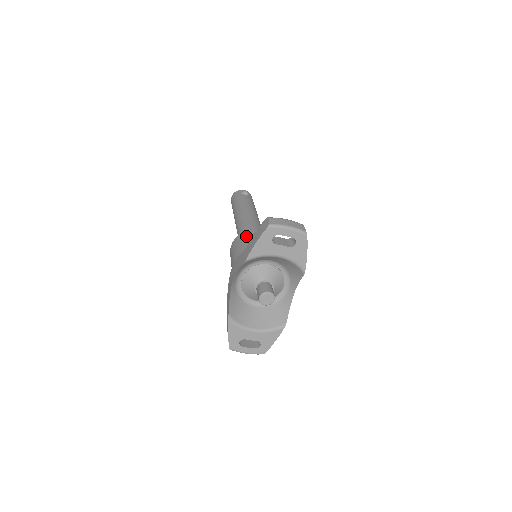
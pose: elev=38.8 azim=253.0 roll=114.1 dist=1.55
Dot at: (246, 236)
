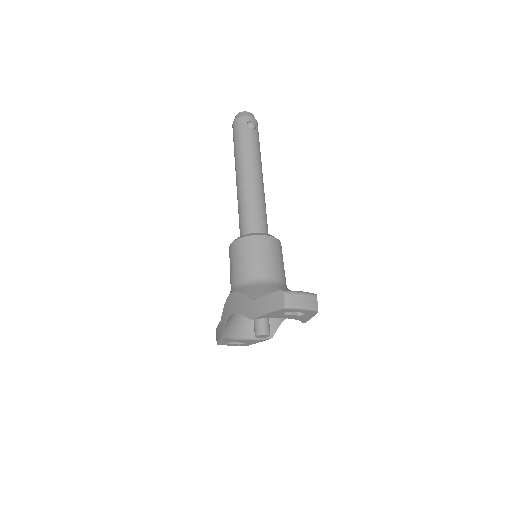
Dot at: (251, 248)
